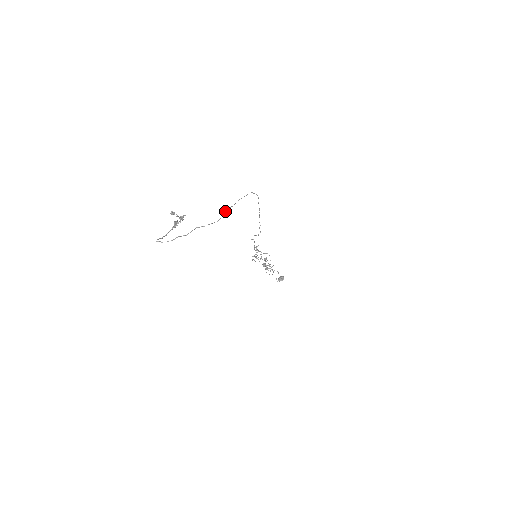
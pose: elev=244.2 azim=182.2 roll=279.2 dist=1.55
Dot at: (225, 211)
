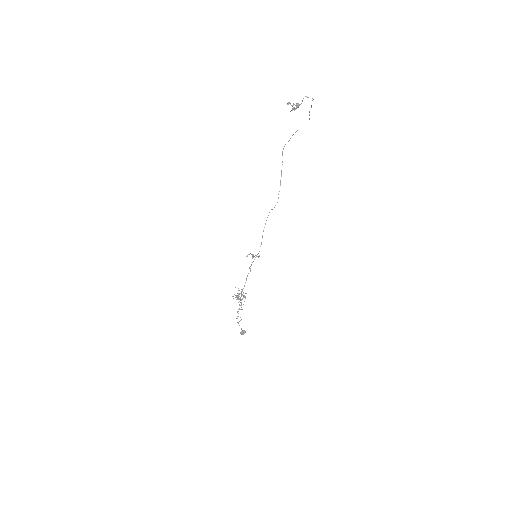
Dot at: occluded
